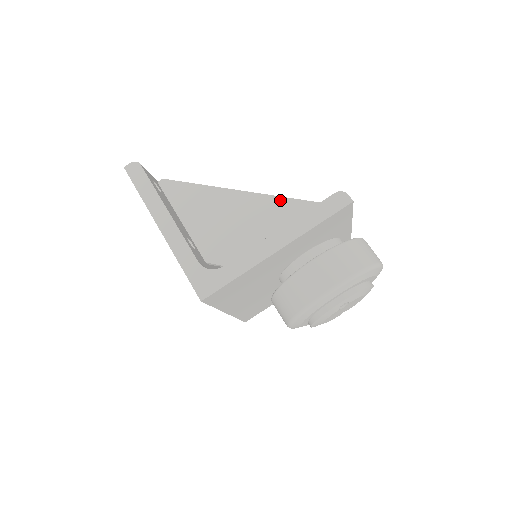
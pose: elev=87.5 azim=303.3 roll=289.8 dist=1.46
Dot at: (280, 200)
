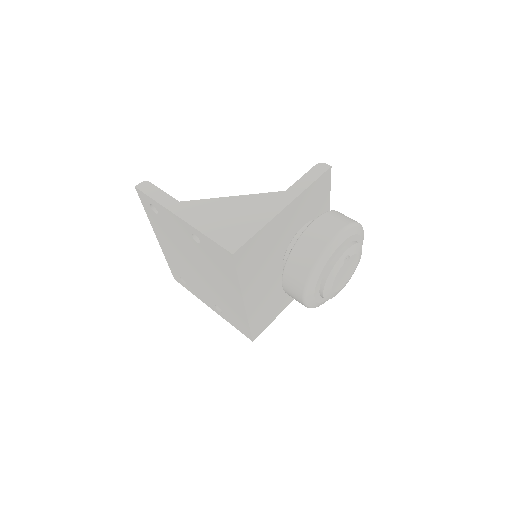
Dot at: (270, 194)
